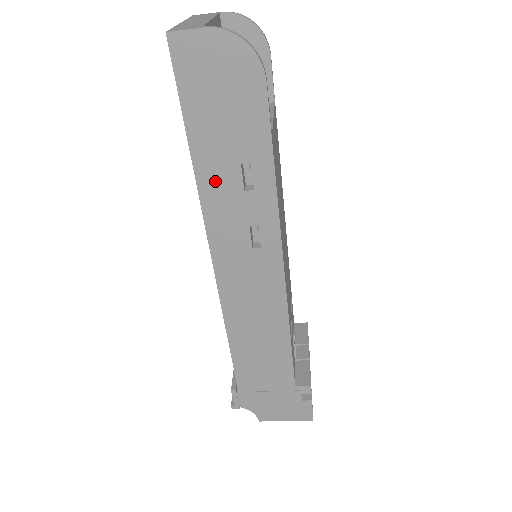
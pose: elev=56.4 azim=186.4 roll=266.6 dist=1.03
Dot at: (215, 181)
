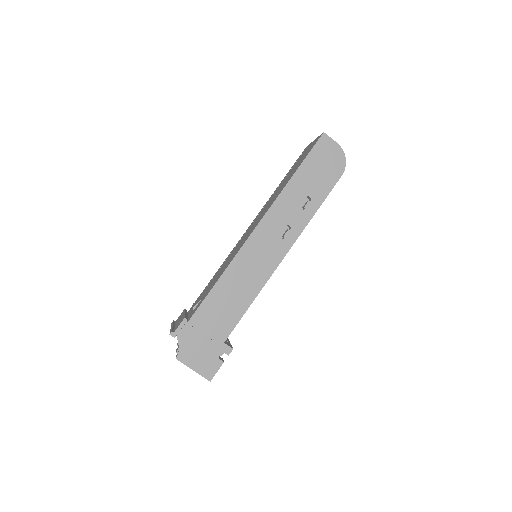
Dot at: (292, 194)
